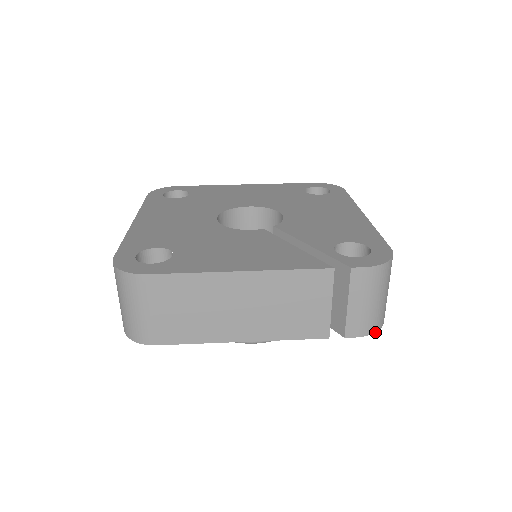
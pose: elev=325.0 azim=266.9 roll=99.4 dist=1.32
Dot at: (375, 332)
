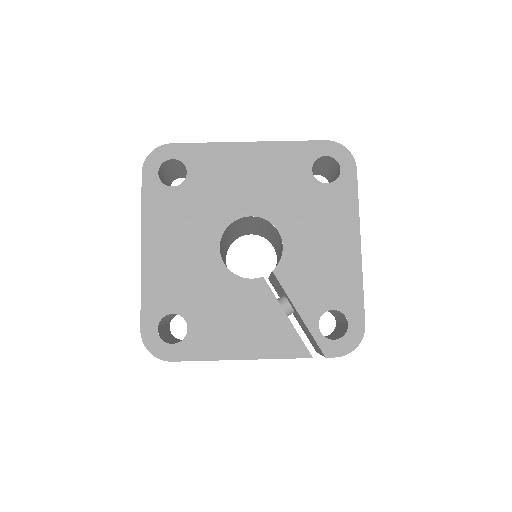
Dot at: occluded
